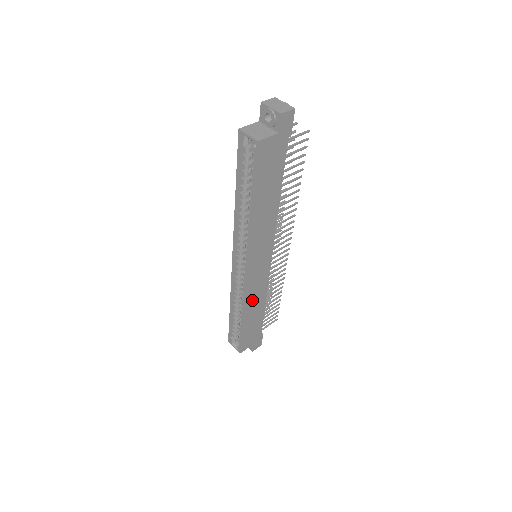
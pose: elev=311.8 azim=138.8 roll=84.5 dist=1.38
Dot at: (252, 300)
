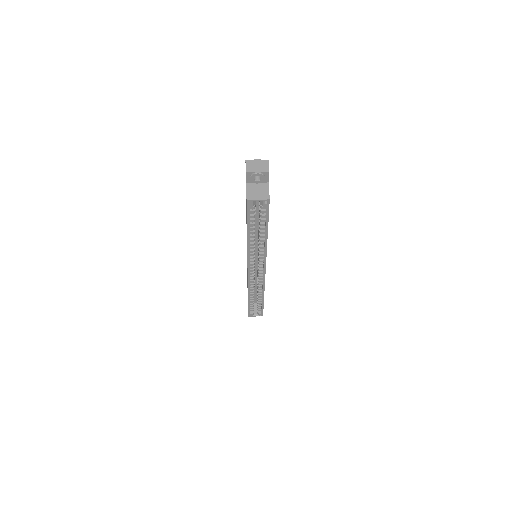
Dot at: occluded
